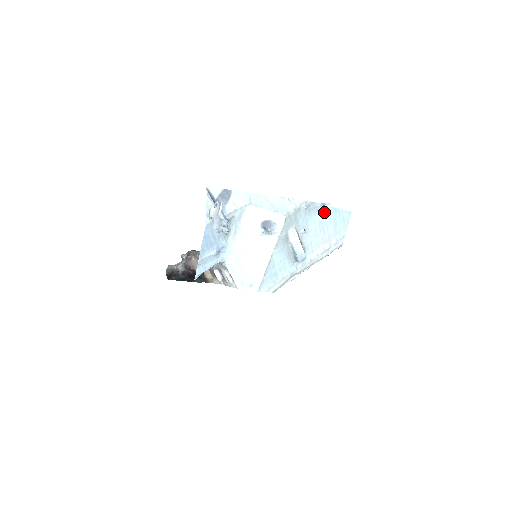
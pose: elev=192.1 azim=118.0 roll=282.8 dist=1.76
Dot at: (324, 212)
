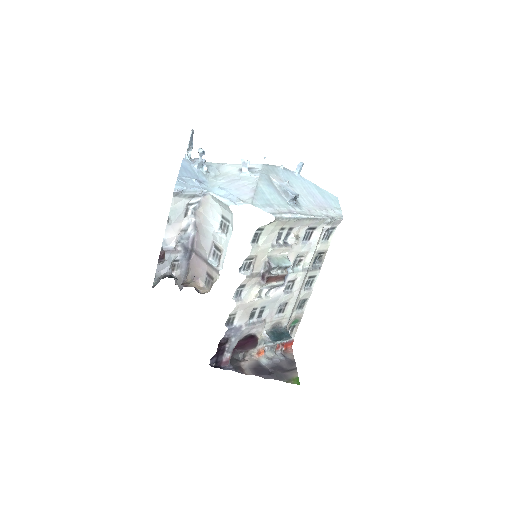
Dot at: (304, 182)
